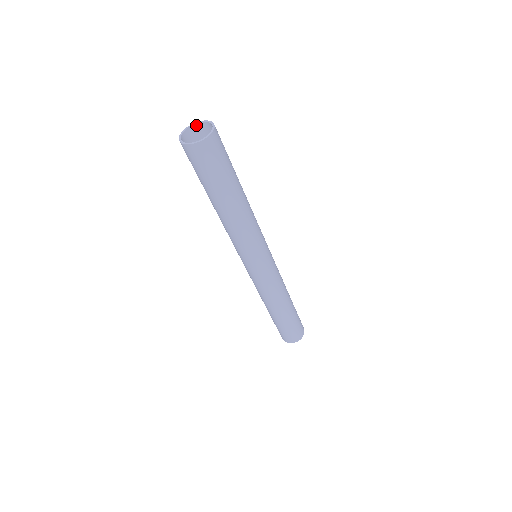
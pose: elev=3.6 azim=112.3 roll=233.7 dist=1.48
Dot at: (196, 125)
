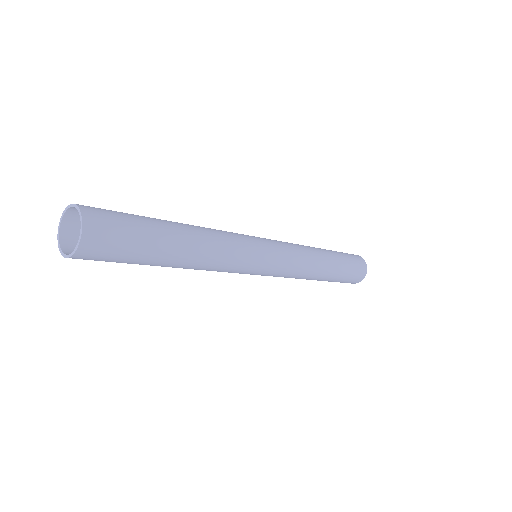
Dot at: (65, 216)
